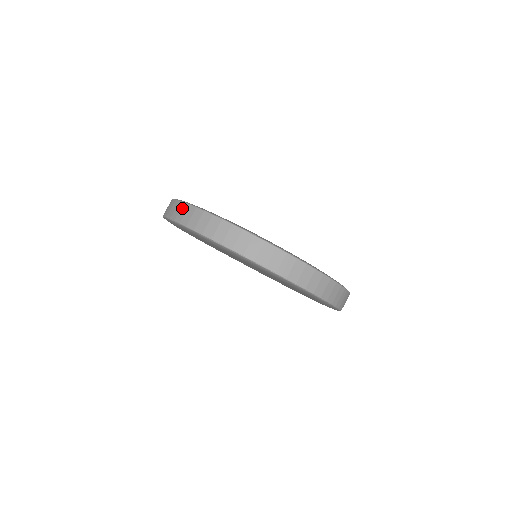
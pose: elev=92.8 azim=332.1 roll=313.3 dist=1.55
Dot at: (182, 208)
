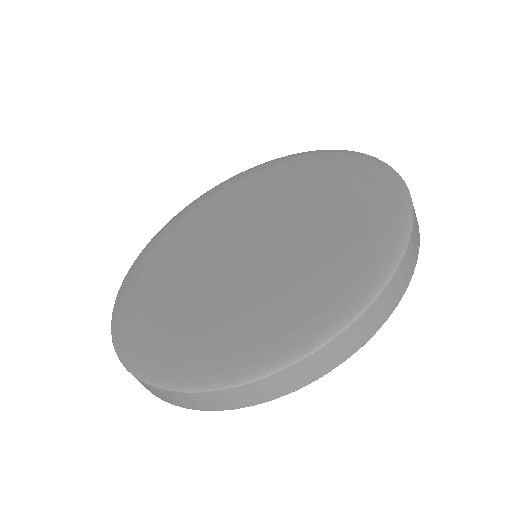
Dot at: occluded
